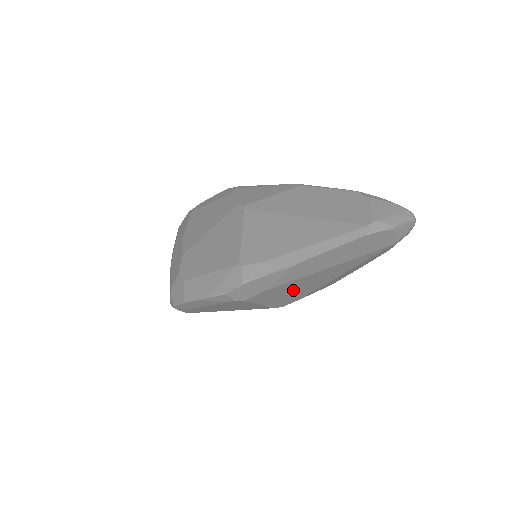
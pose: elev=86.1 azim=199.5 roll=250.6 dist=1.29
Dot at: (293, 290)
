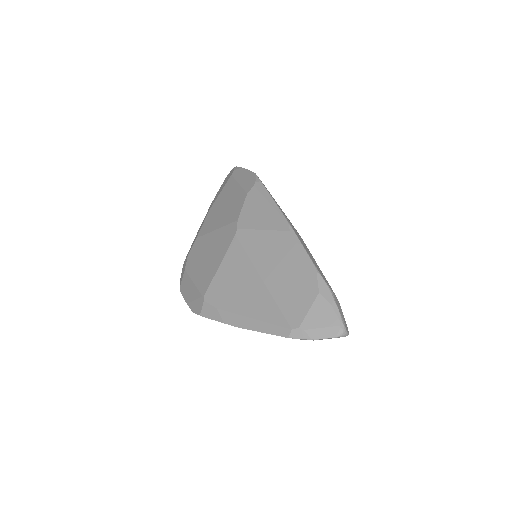
Dot at: occluded
